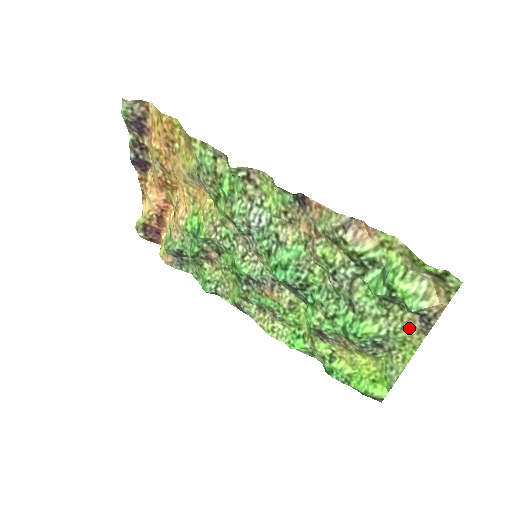
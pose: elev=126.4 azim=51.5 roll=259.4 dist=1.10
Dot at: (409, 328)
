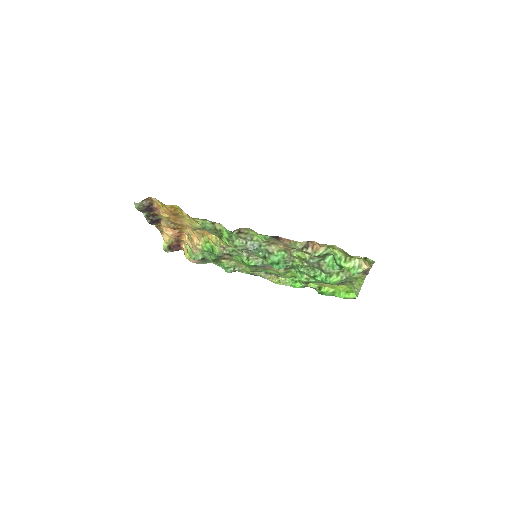
Dot at: (357, 274)
